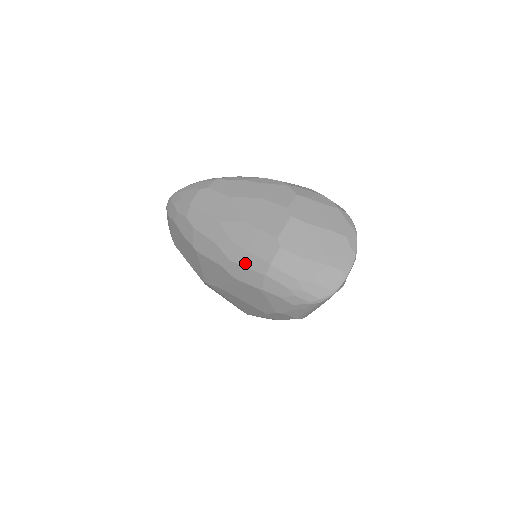
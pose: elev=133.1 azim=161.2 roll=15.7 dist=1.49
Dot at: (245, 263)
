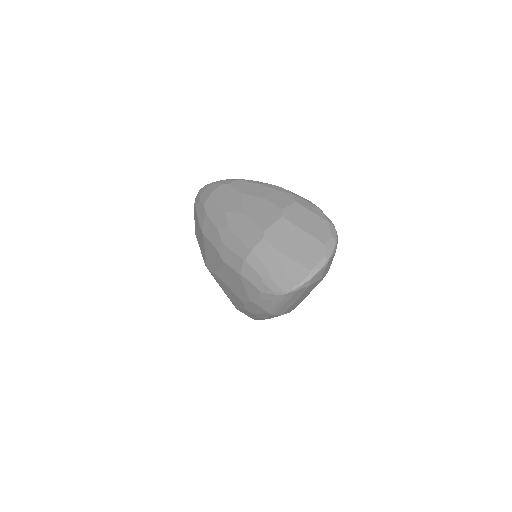
Dot at: (233, 247)
